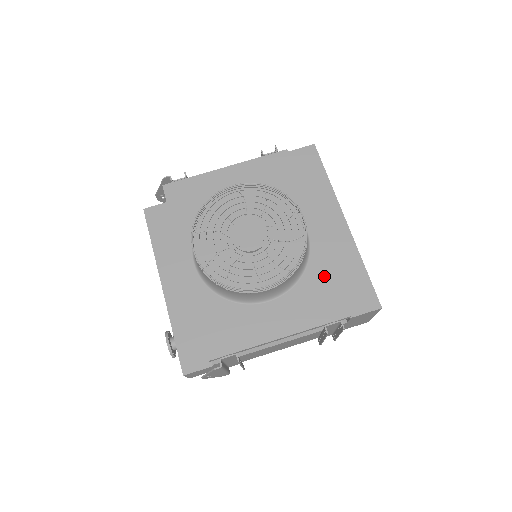
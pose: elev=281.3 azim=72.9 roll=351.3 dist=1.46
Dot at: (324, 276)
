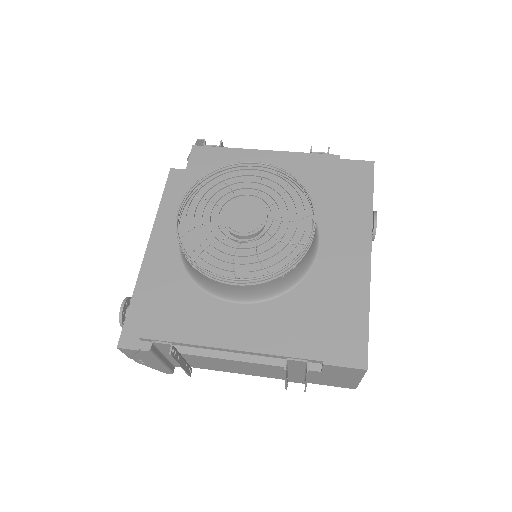
Dot at: (314, 302)
